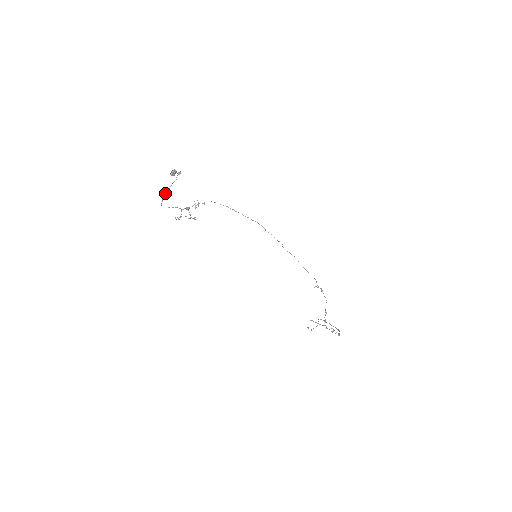
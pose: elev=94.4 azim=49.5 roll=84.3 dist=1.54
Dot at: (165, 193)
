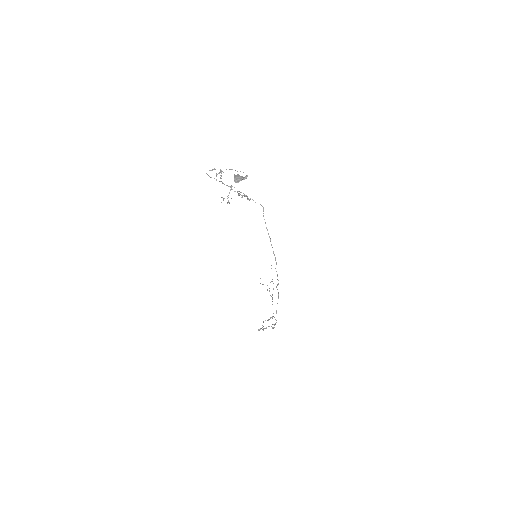
Dot at: occluded
